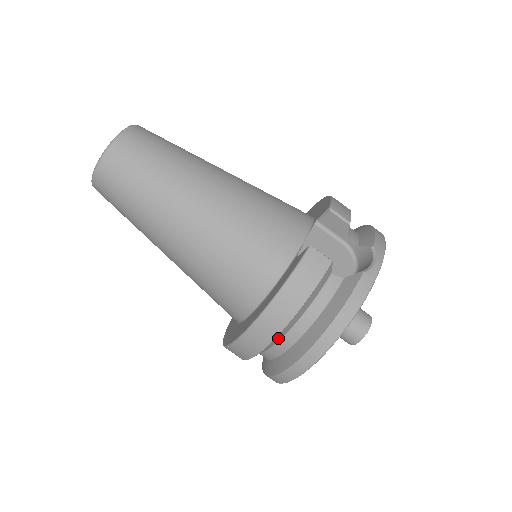
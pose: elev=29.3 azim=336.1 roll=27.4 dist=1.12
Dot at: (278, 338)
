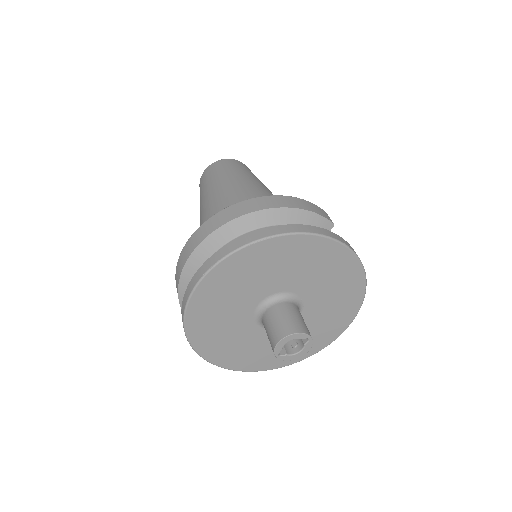
Dot at: (258, 220)
